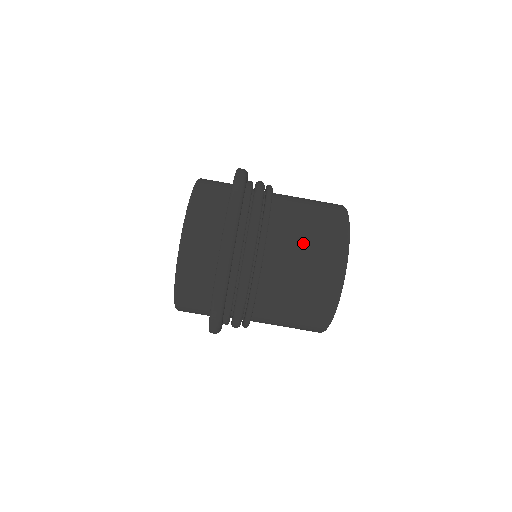
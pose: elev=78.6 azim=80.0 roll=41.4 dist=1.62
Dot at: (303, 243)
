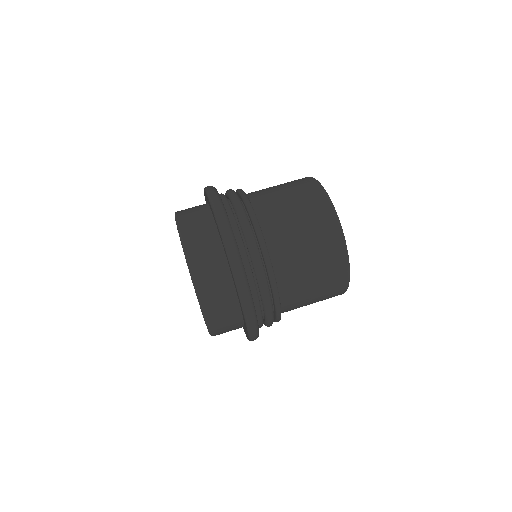
Dot at: (289, 208)
